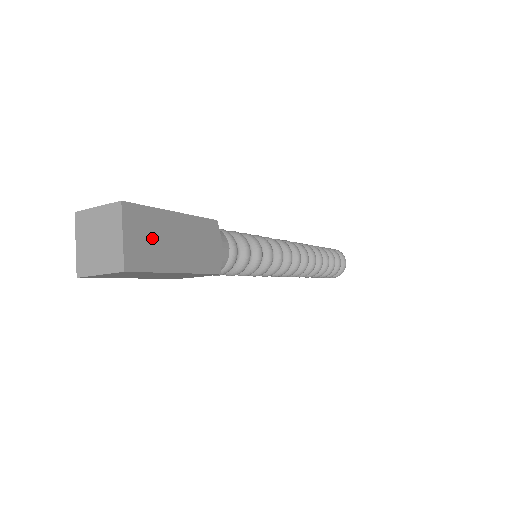
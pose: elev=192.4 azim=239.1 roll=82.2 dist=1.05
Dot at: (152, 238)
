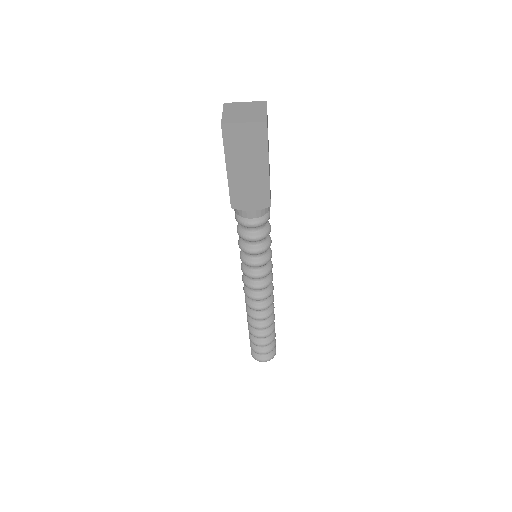
Dot at: occluded
